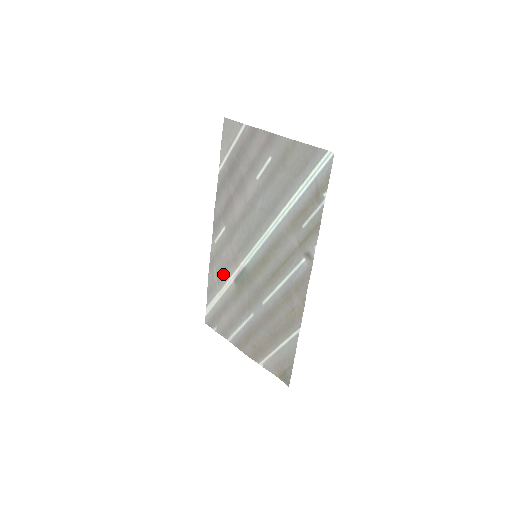
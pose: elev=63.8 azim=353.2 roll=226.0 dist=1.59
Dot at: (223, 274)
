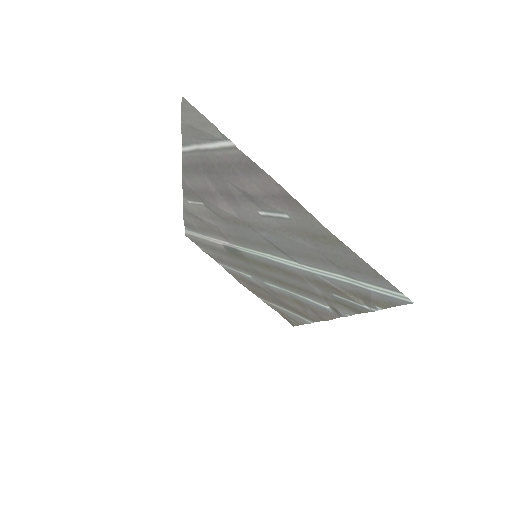
Dot at: (206, 230)
